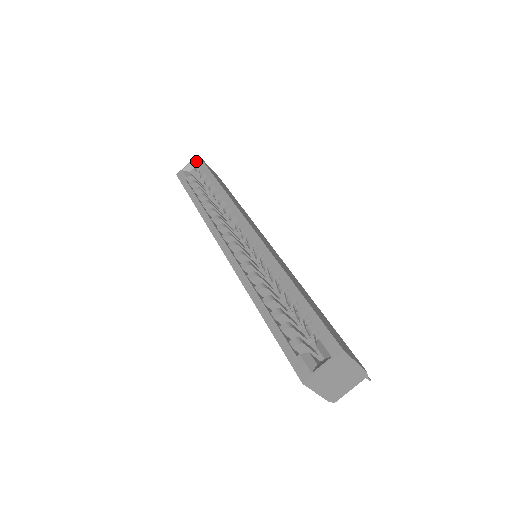
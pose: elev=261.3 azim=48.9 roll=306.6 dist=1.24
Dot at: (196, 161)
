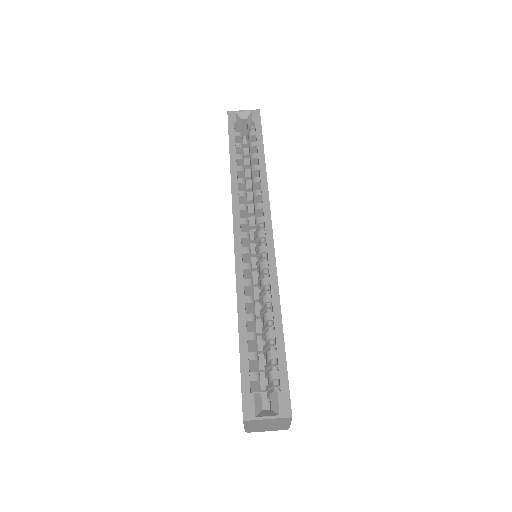
Dot at: (254, 115)
